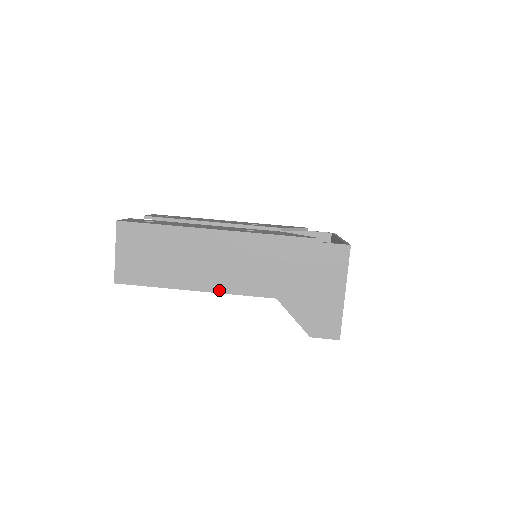
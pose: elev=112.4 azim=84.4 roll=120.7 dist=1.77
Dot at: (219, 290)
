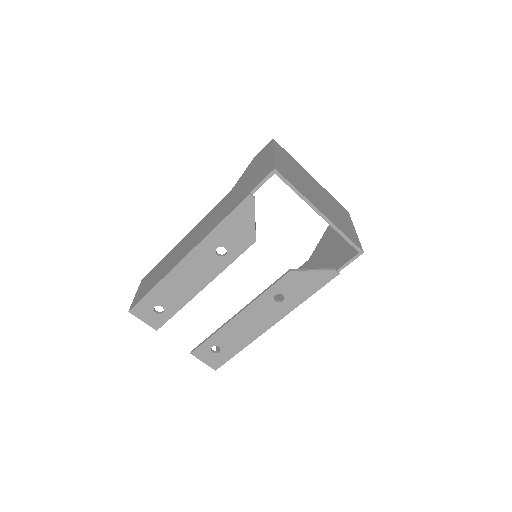
Dot at: occluded
